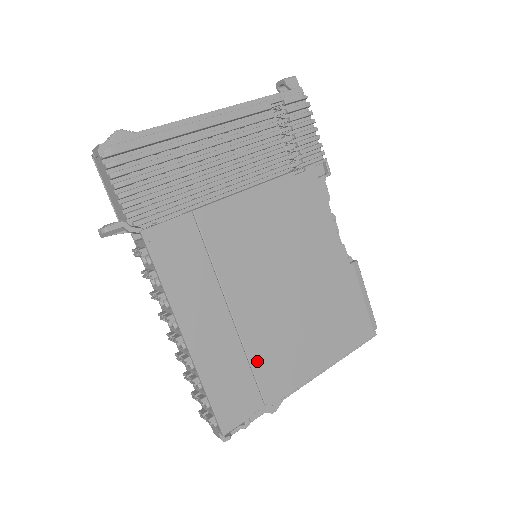
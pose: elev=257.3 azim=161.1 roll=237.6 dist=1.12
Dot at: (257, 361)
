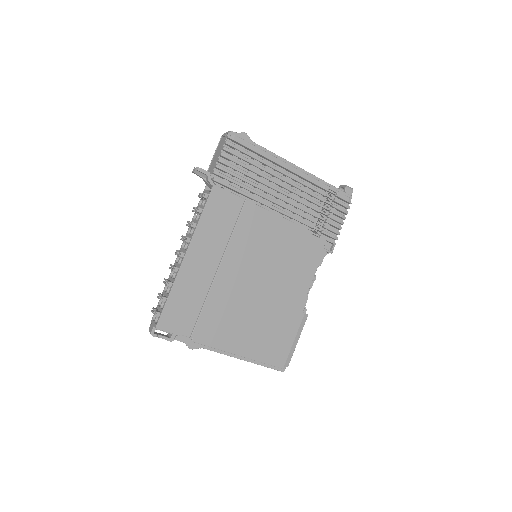
Dot at: (208, 308)
